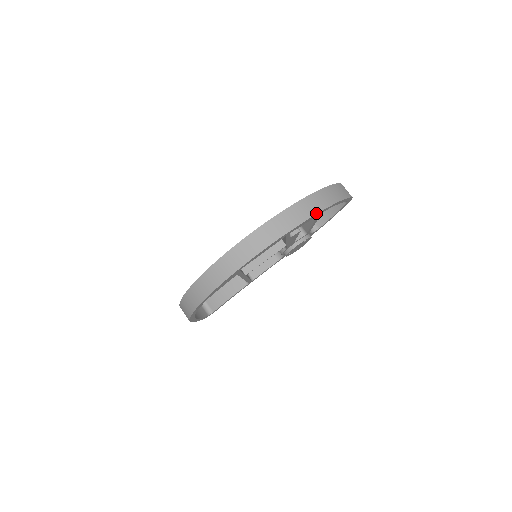
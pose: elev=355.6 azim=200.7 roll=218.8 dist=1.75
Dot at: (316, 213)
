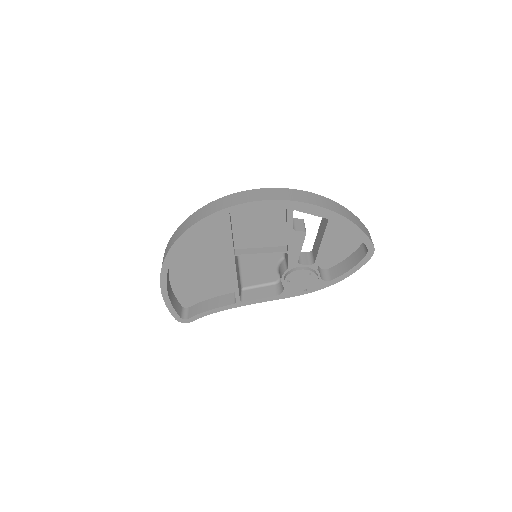
Dot at: (326, 208)
